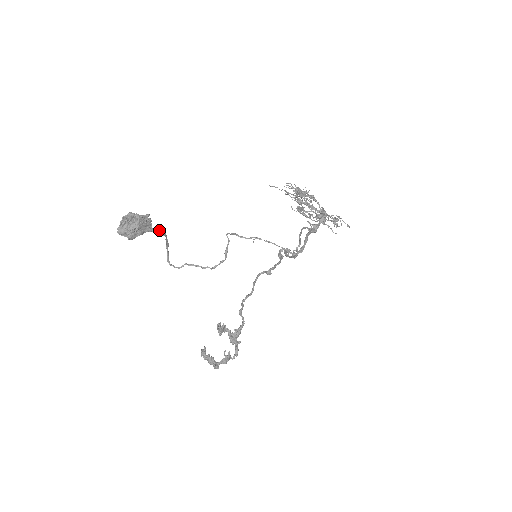
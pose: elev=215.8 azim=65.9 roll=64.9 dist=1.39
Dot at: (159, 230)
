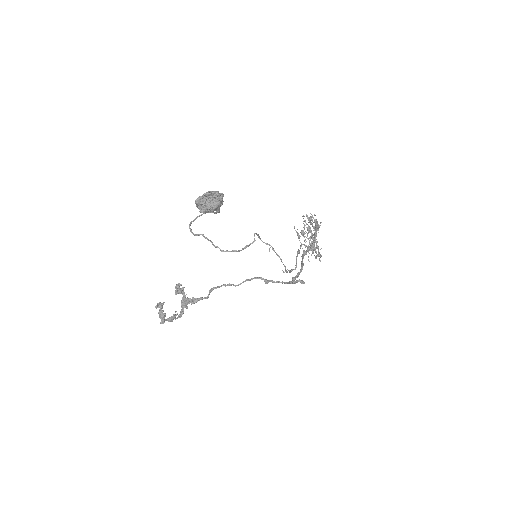
Dot at: occluded
